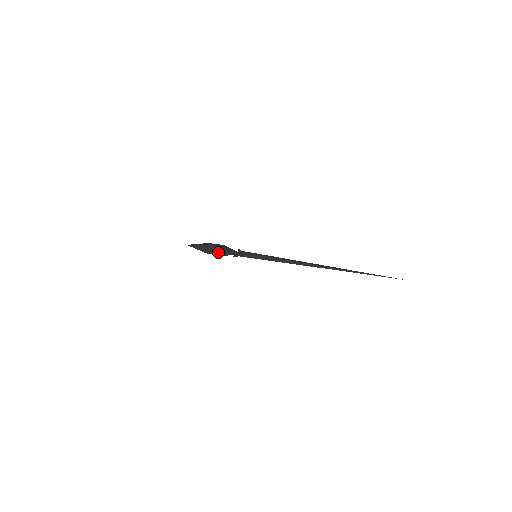
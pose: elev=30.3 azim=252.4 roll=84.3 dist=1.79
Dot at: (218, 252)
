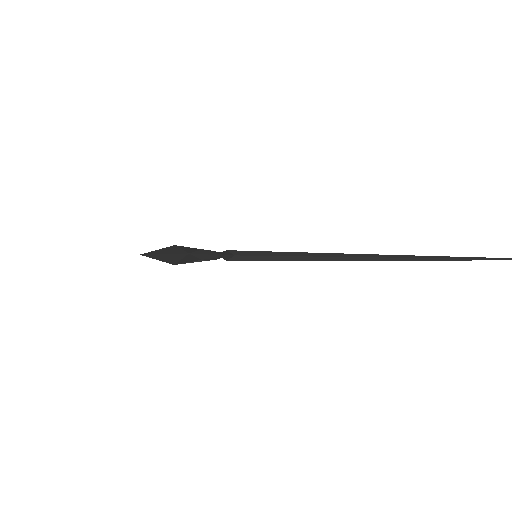
Dot at: (188, 261)
